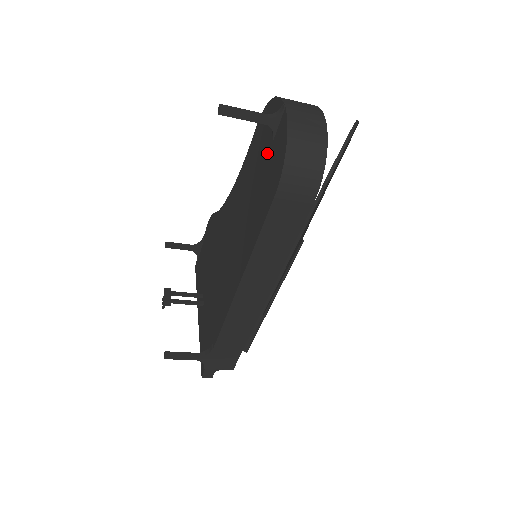
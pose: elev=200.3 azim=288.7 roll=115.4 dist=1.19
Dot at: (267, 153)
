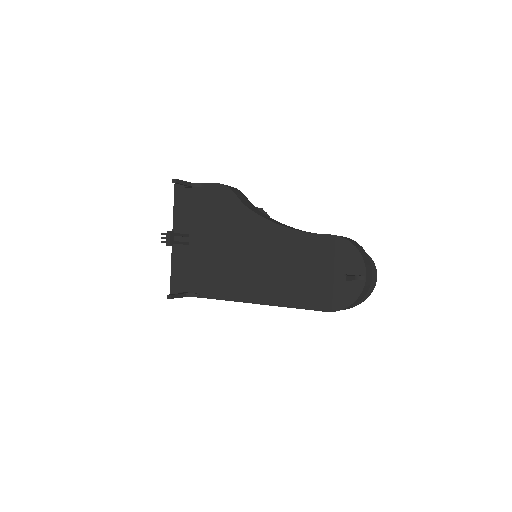
Dot at: (333, 276)
